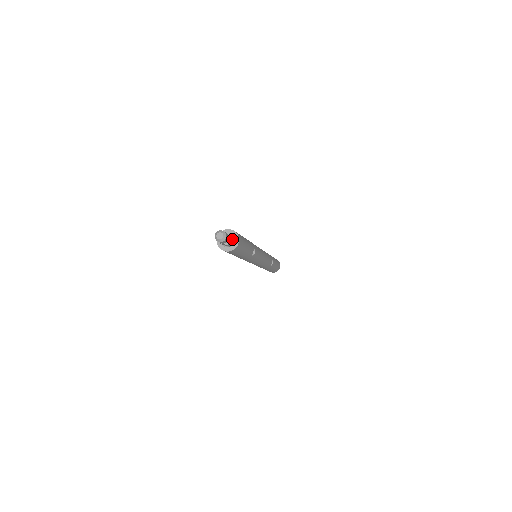
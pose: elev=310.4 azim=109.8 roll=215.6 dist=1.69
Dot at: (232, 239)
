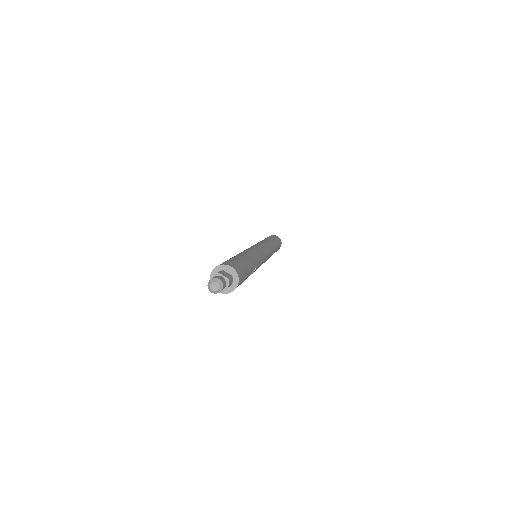
Dot at: (230, 283)
